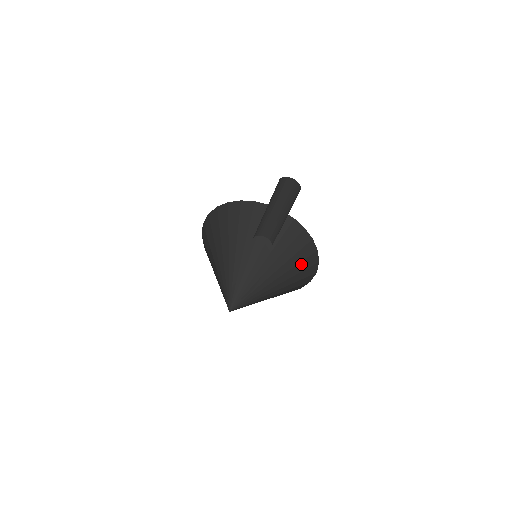
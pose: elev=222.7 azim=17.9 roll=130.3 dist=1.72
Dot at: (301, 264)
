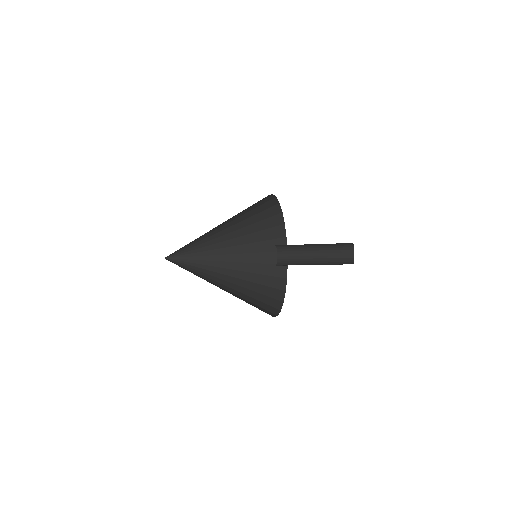
Dot at: (268, 267)
